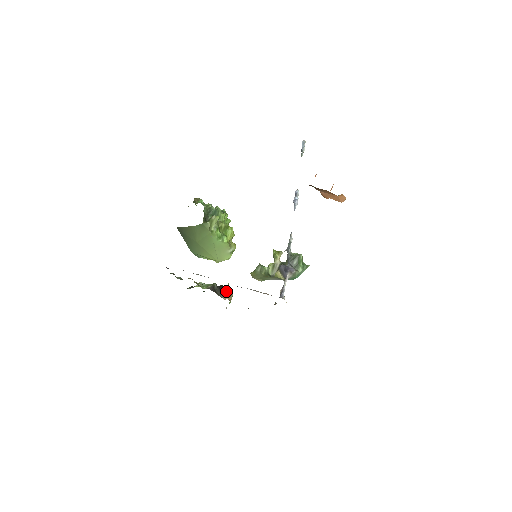
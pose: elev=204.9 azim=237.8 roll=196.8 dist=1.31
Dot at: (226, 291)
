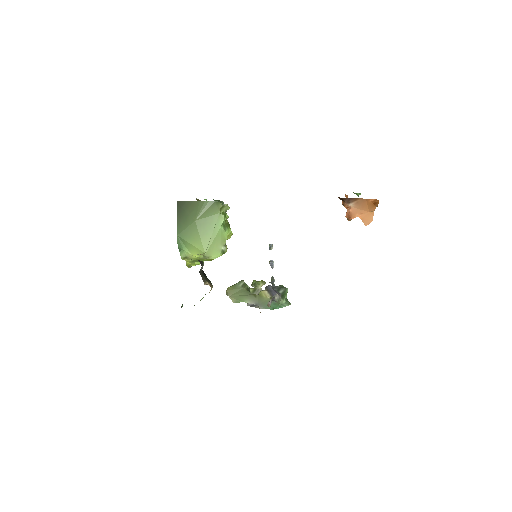
Dot at: (208, 279)
